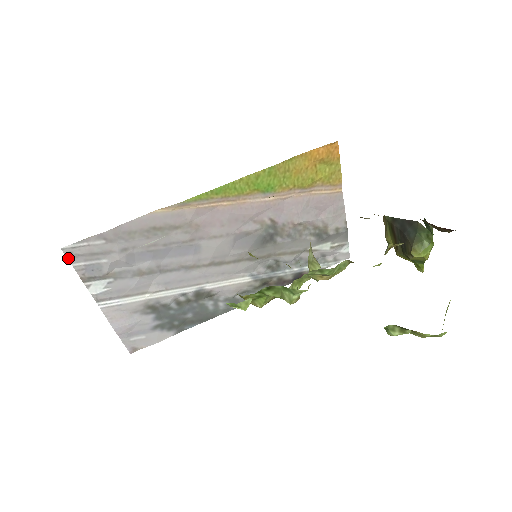
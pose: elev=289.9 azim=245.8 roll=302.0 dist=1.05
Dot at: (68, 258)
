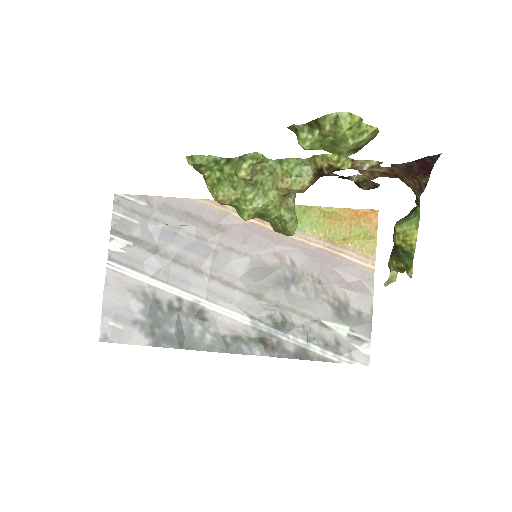
Dot at: (114, 204)
